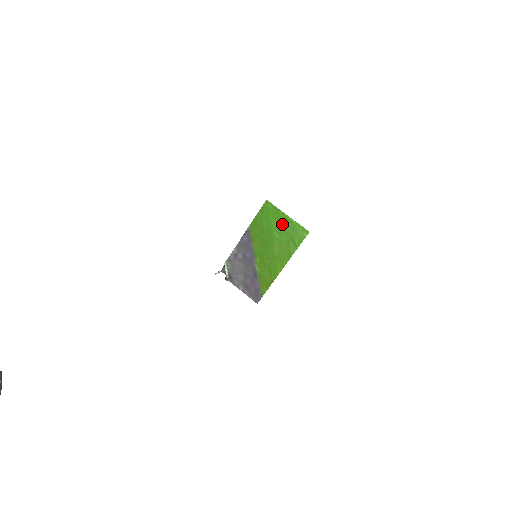
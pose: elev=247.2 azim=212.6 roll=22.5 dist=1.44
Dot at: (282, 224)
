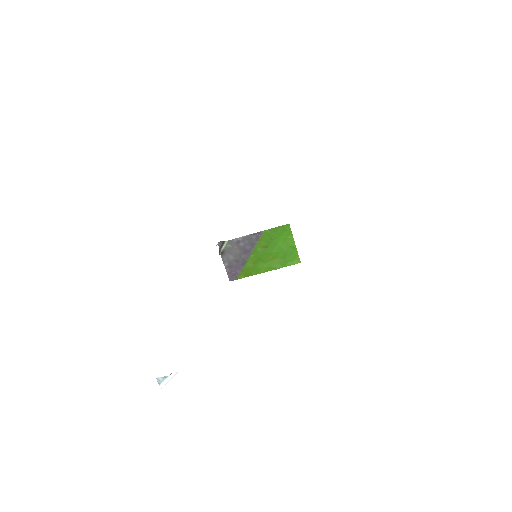
Dot at: (287, 246)
